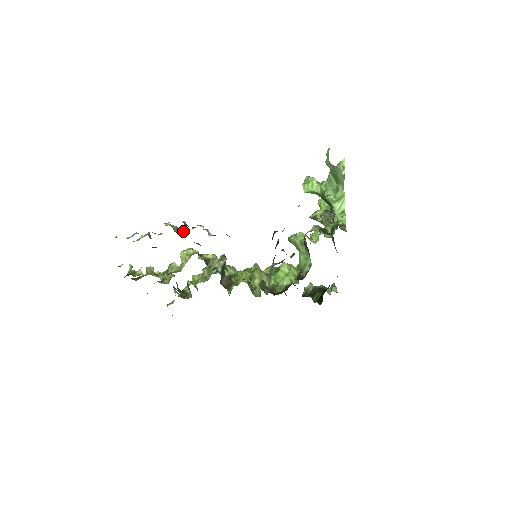
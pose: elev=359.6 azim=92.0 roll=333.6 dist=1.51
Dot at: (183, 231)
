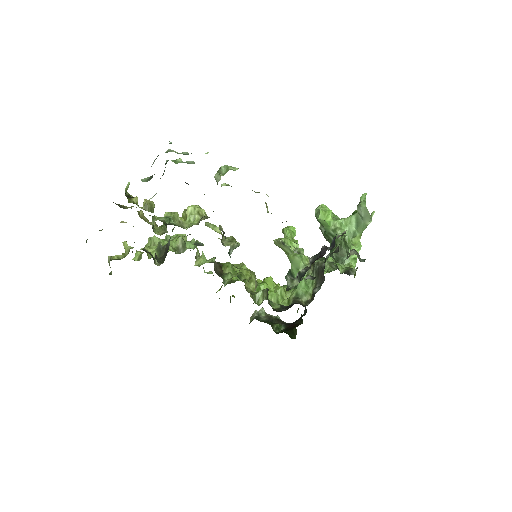
Dot at: occluded
